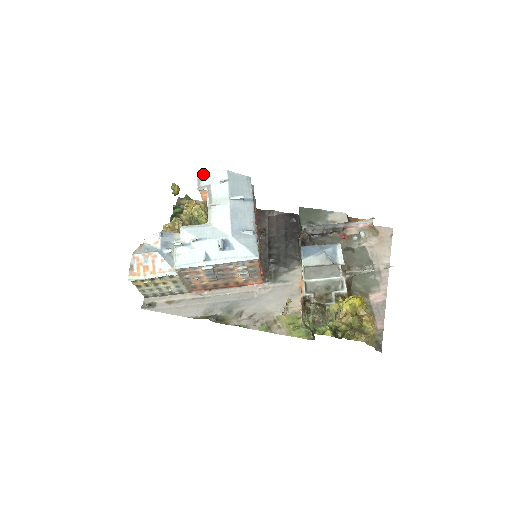
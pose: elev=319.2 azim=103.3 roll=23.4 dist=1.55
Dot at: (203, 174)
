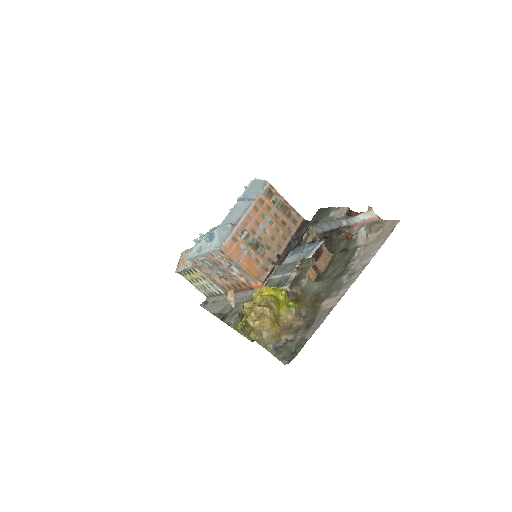
Dot at: occluded
